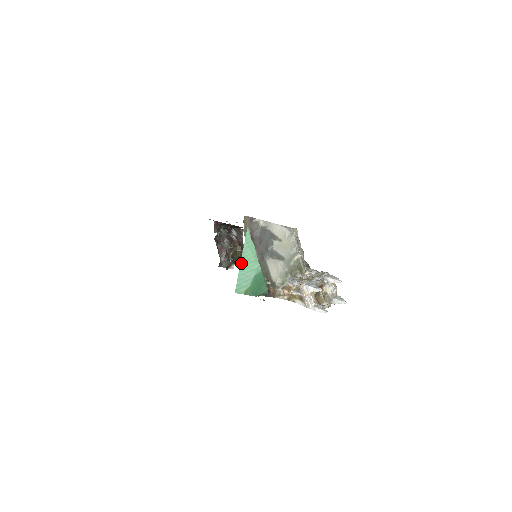
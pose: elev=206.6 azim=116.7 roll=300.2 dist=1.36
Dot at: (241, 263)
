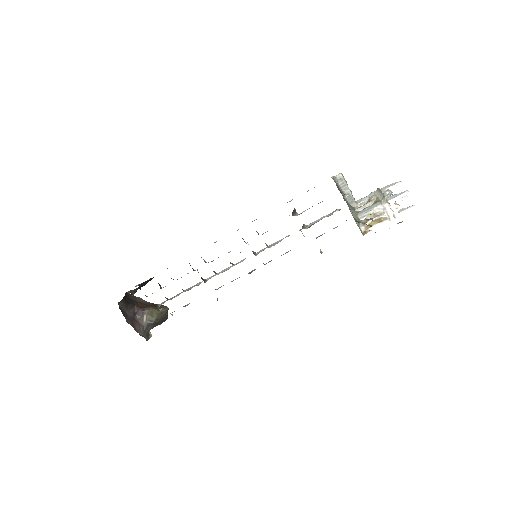
Dot at: occluded
